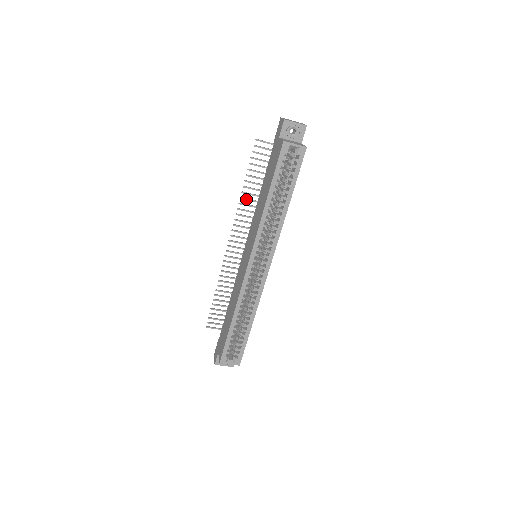
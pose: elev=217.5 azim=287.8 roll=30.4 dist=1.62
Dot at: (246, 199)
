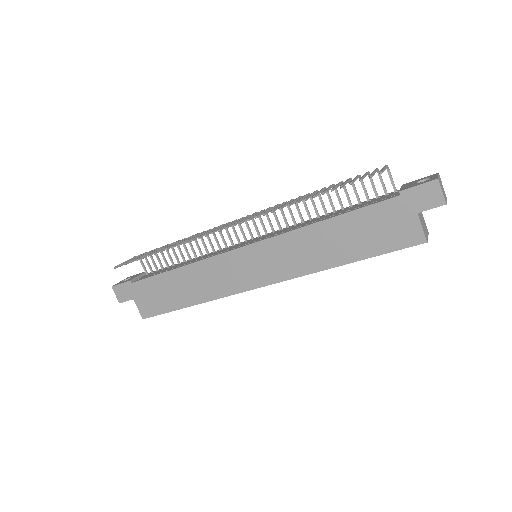
Dot at: occluded
